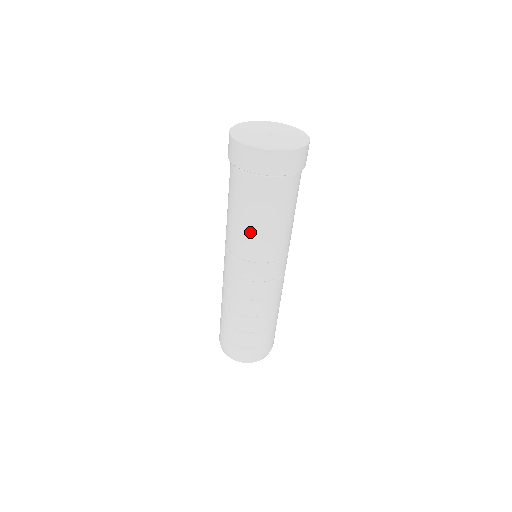
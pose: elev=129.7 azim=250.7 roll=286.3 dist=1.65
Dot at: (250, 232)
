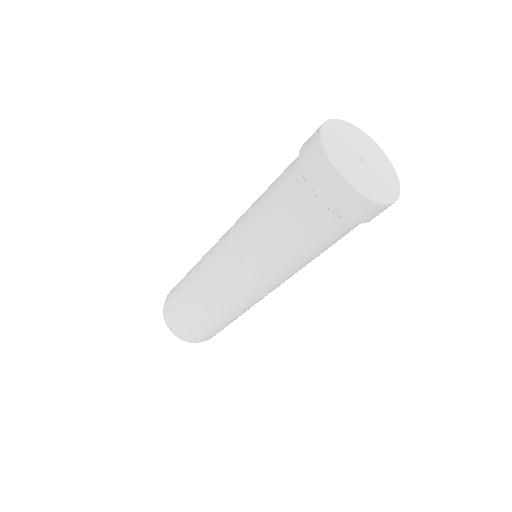
Dot at: (262, 236)
